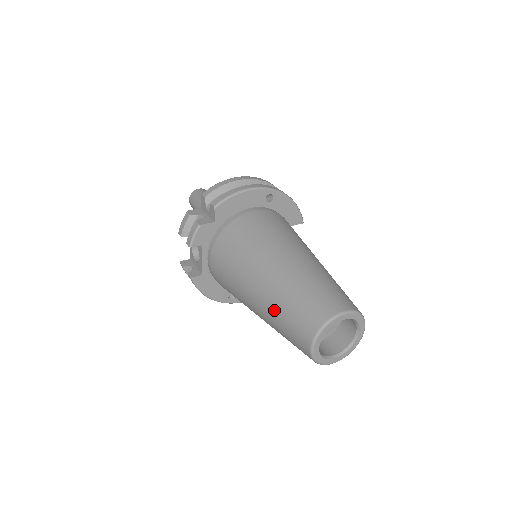
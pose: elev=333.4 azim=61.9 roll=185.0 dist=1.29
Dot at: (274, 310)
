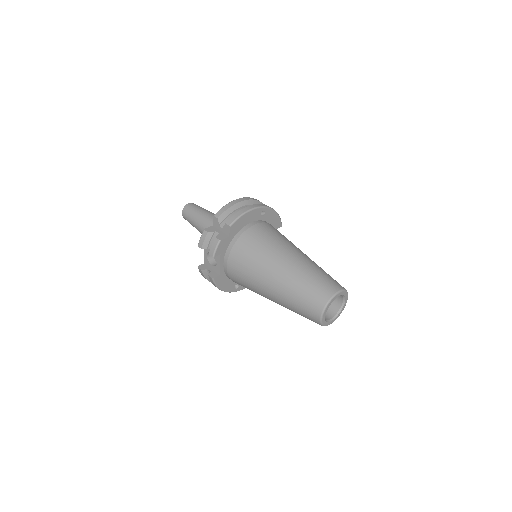
Dot at: (289, 296)
